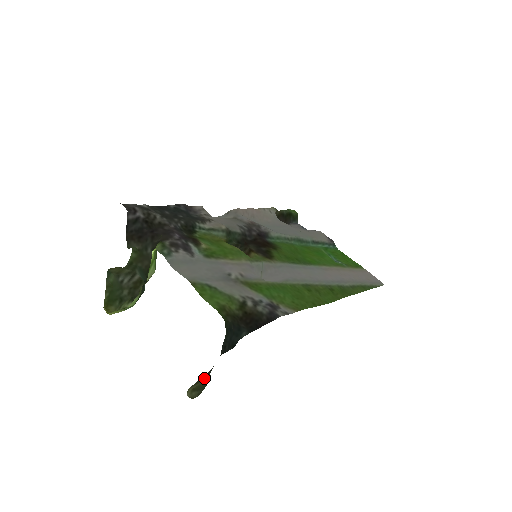
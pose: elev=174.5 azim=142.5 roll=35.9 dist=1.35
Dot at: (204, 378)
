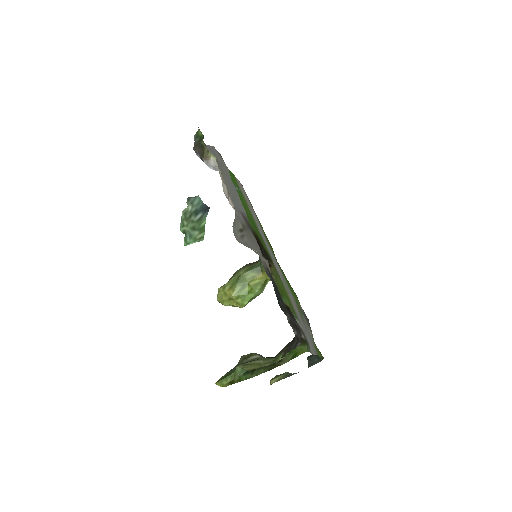
Dot at: (286, 376)
